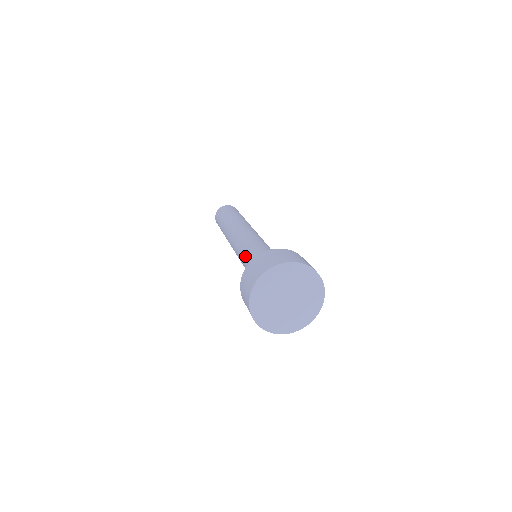
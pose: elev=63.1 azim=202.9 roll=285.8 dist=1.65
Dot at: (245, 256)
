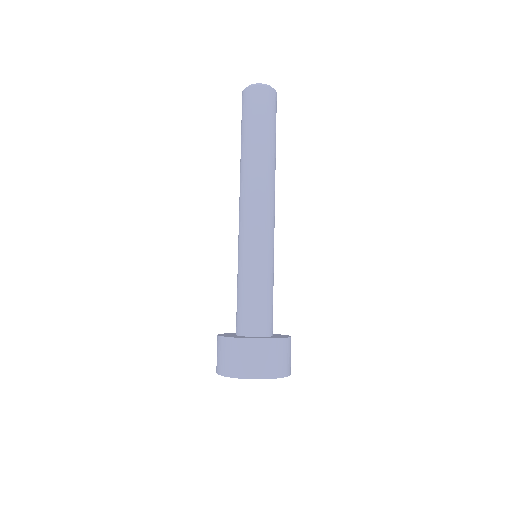
Dot at: occluded
